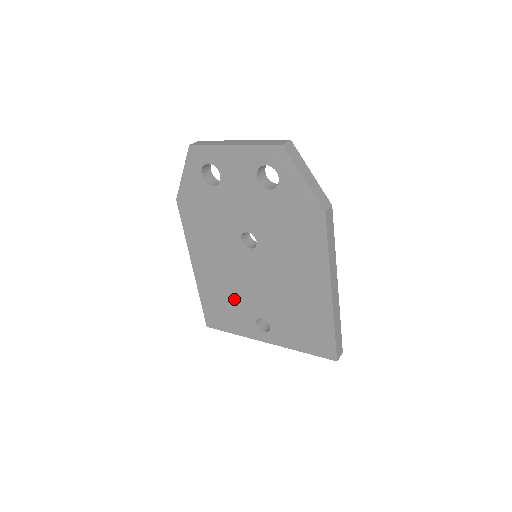
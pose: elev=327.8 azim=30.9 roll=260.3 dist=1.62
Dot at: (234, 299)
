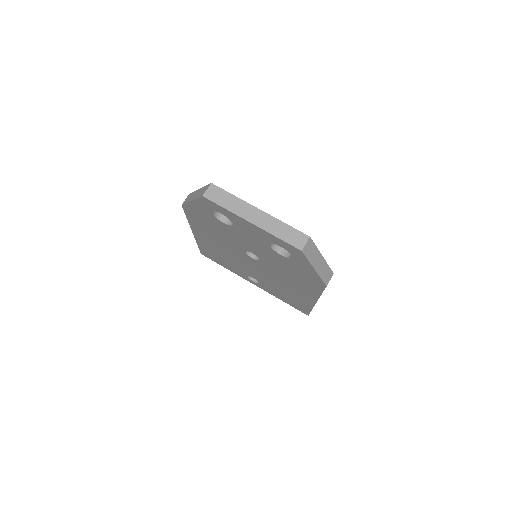
Dot at: (230, 261)
